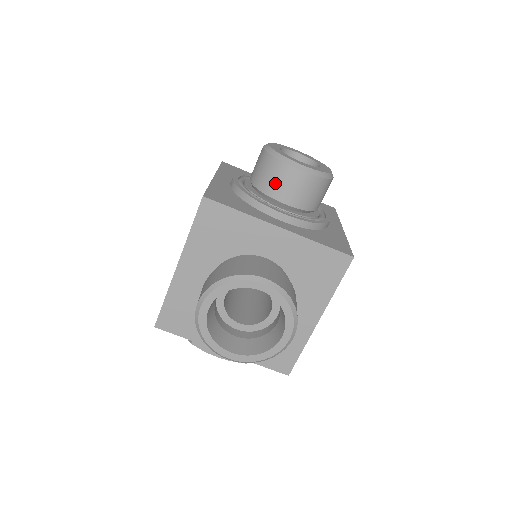
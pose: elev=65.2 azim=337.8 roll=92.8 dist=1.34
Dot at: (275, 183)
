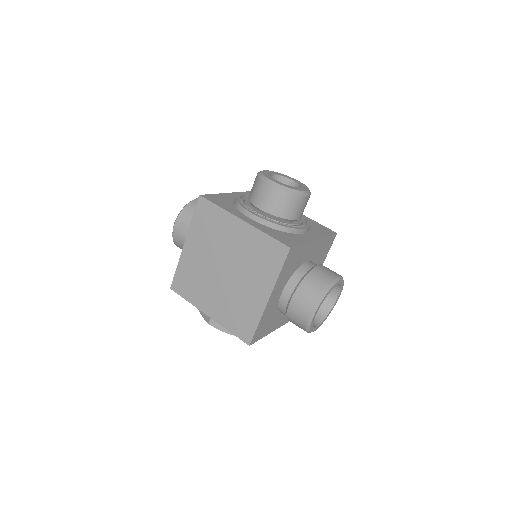
Dot at: (294, 210)
